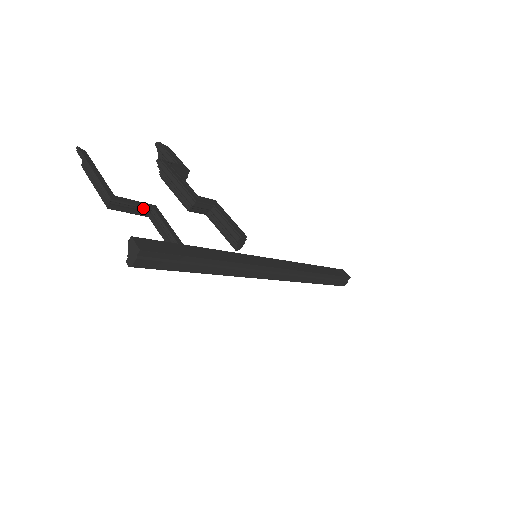
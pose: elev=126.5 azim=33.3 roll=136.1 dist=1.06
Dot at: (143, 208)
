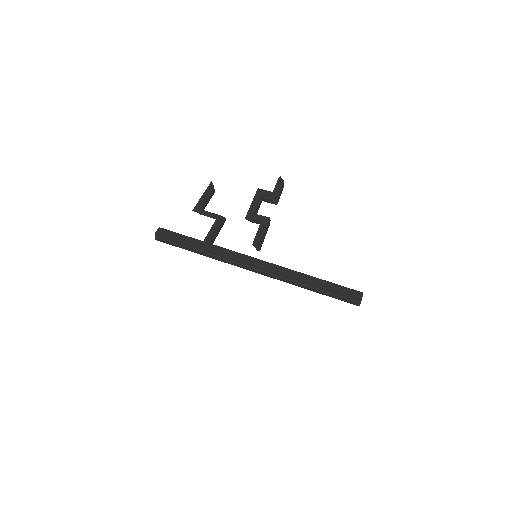
Dot at: (212, 216)
